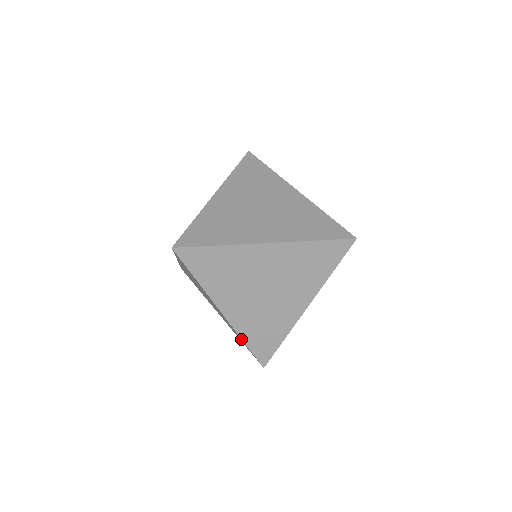
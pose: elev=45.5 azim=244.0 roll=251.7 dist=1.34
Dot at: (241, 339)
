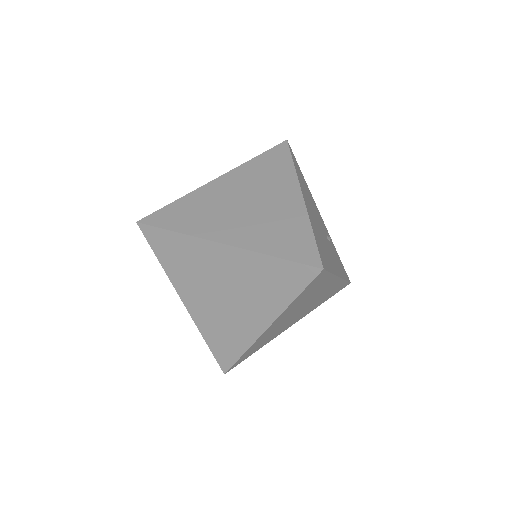
Dot at: (269, 261)
